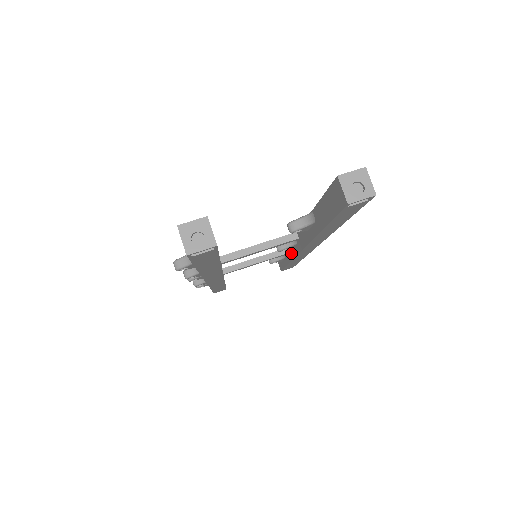
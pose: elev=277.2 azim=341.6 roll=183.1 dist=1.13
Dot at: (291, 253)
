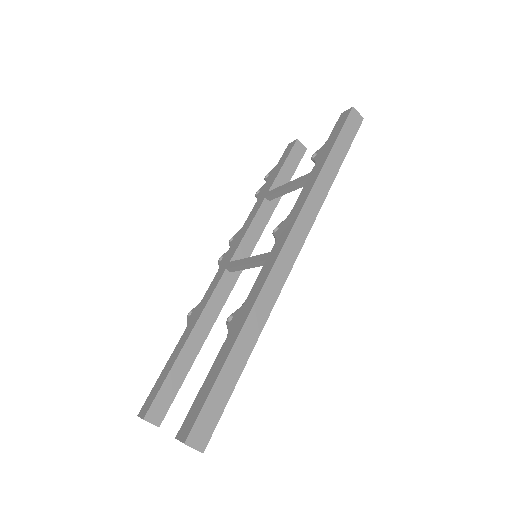
Dot at: occluded
